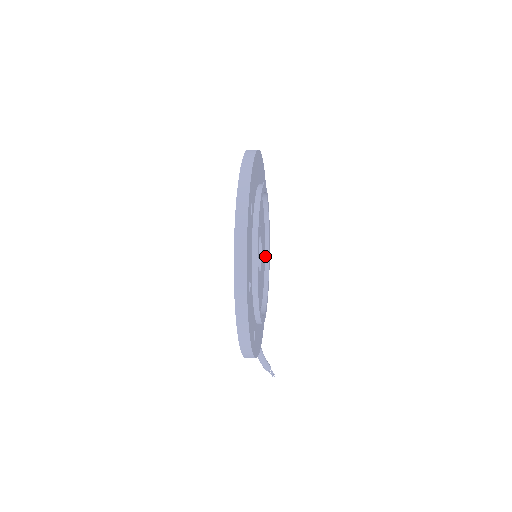
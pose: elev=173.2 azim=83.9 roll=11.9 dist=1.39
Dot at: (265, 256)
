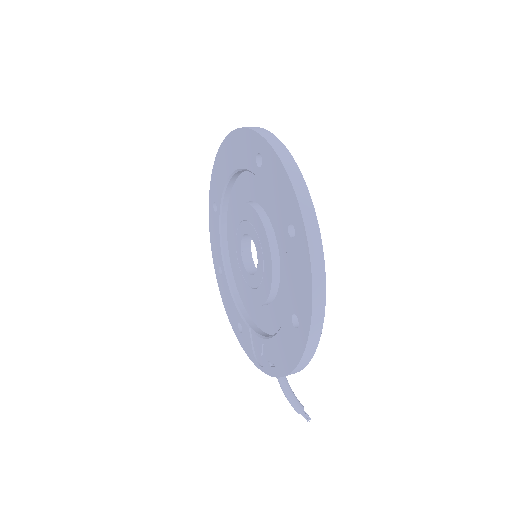
Dot at: occluded
